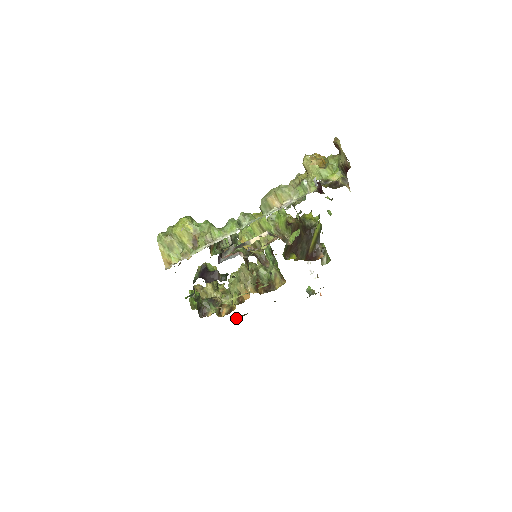
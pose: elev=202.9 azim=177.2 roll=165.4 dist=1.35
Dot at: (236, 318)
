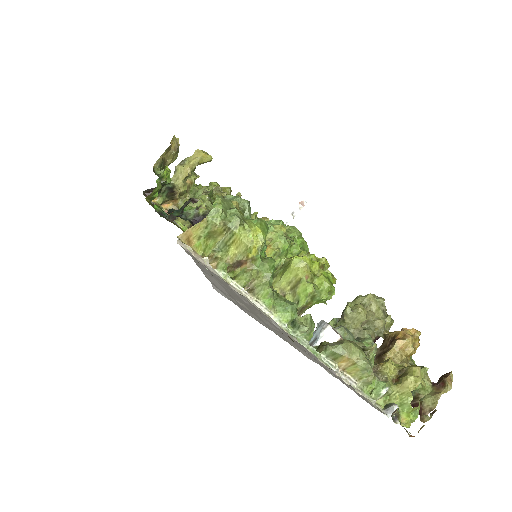
Dot at: occluded
